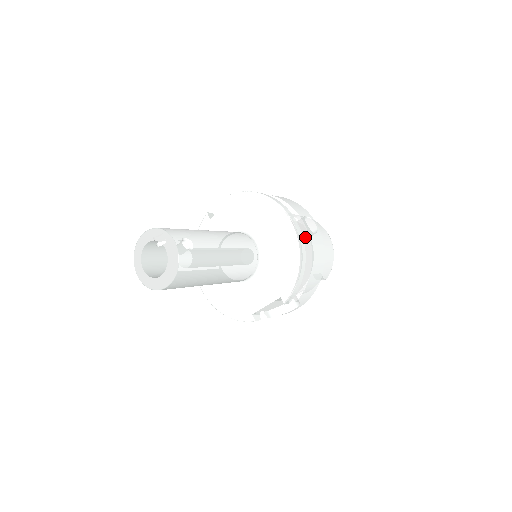
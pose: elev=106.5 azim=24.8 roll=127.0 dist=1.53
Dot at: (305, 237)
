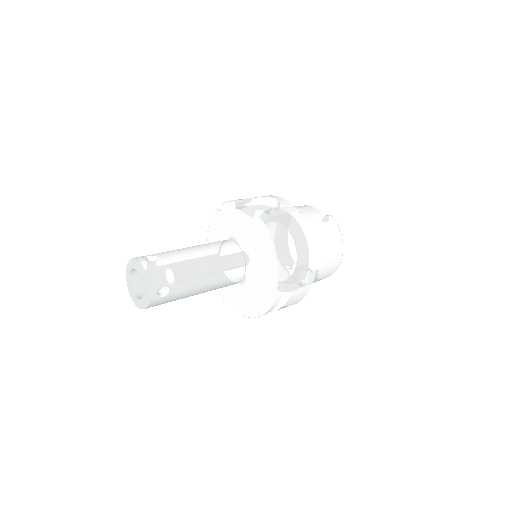
Dot at: (289, 290)
